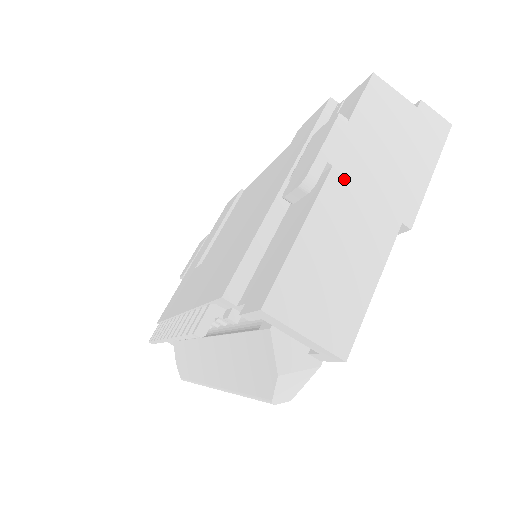
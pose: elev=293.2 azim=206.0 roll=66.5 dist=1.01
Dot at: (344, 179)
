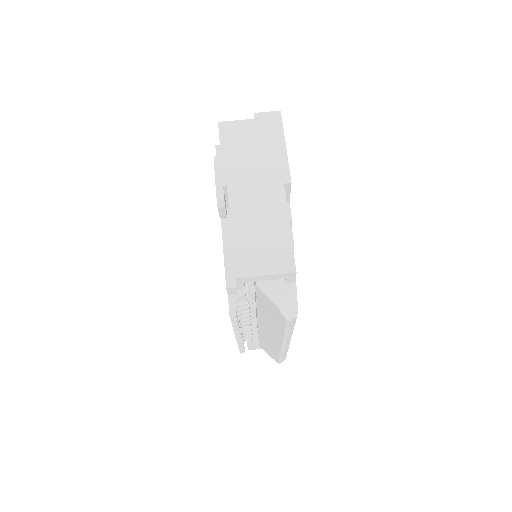
Dot at: (237, 187)
